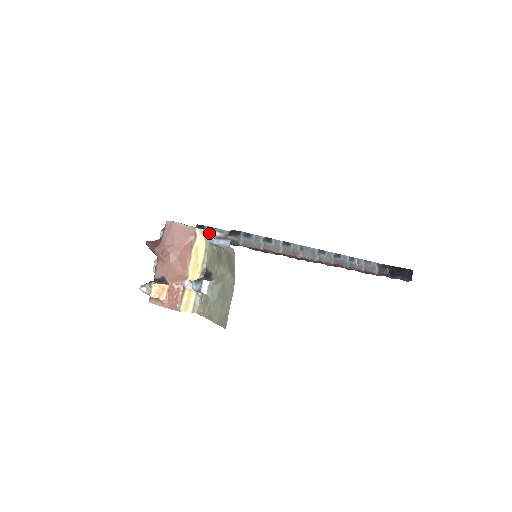
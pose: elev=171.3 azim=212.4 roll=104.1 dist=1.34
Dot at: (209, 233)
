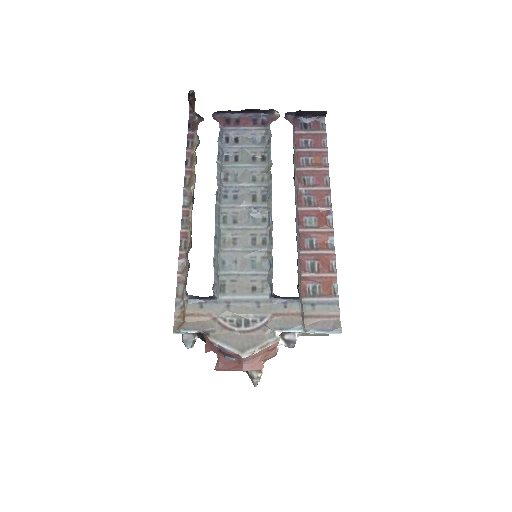
Dot at: occluded
